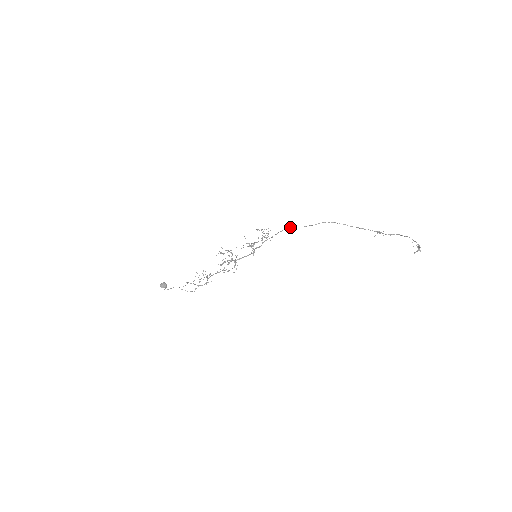
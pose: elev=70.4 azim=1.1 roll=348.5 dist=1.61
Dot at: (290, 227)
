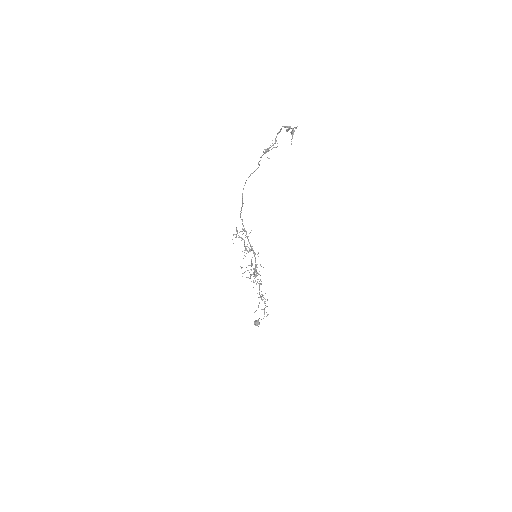
Dot at: (240, 213)
